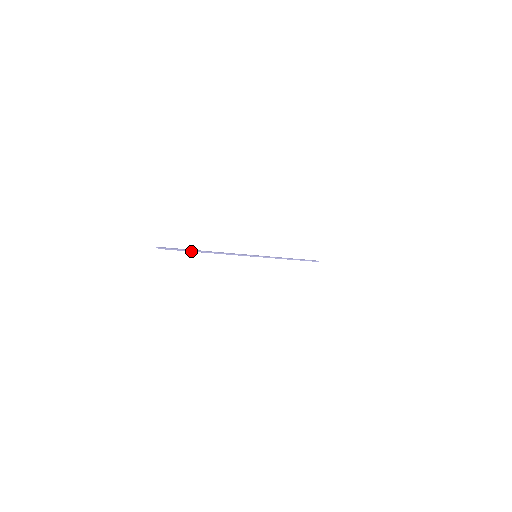
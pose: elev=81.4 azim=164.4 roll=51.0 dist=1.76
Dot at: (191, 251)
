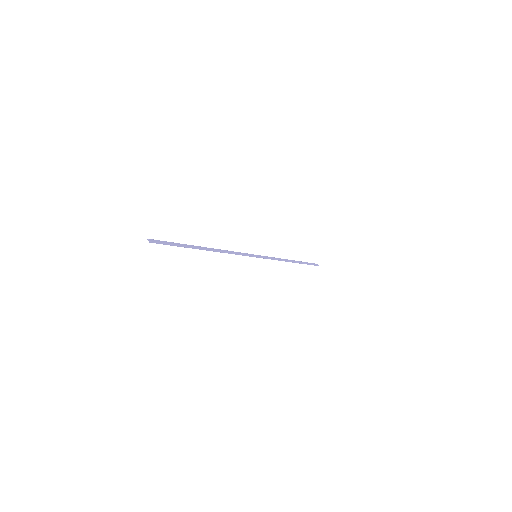
Dot at: (186, 247)
